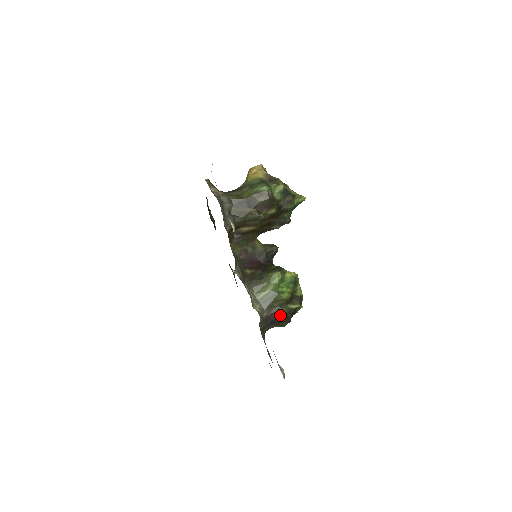
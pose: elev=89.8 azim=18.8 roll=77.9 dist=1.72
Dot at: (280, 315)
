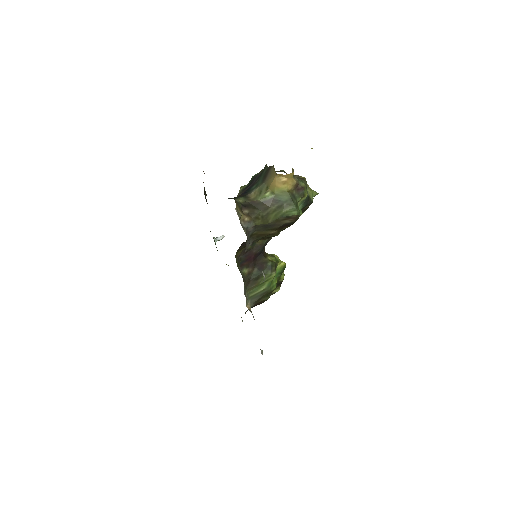
Dot at: (264, 301)
